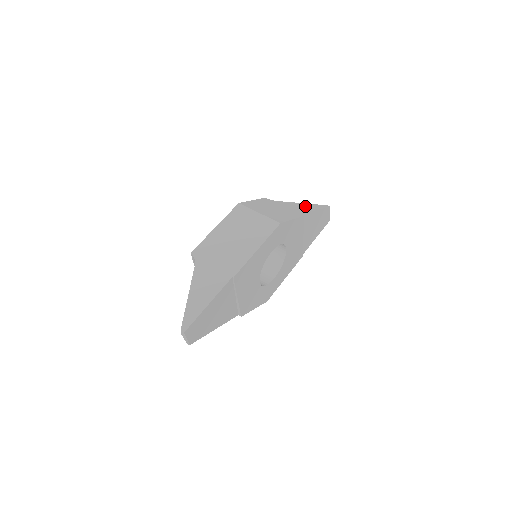
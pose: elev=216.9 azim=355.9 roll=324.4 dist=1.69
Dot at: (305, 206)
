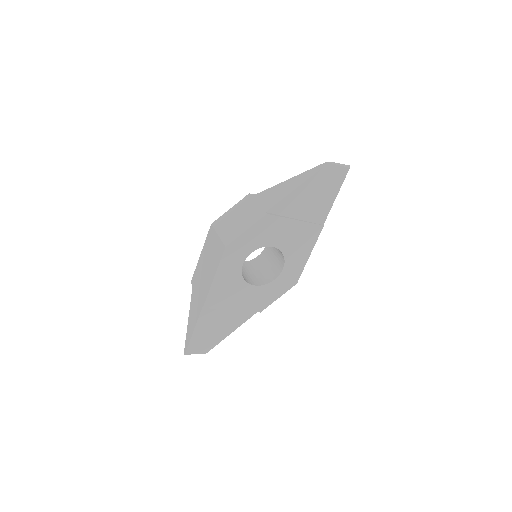
Dot at: (288, 185)
